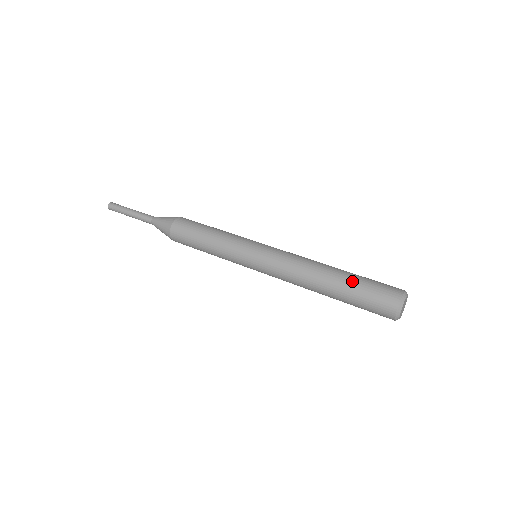
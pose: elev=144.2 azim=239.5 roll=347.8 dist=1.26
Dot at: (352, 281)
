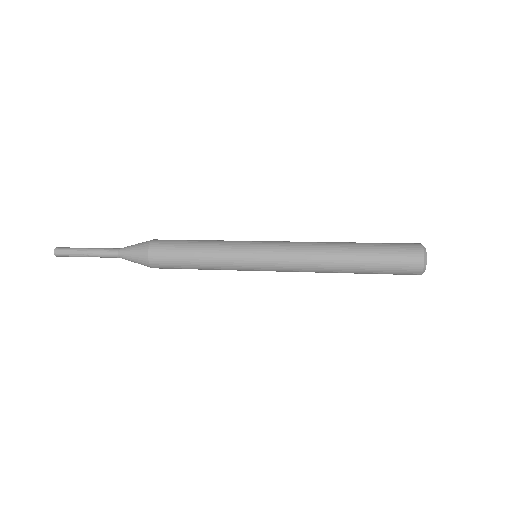
Dot at: (370, 249)
